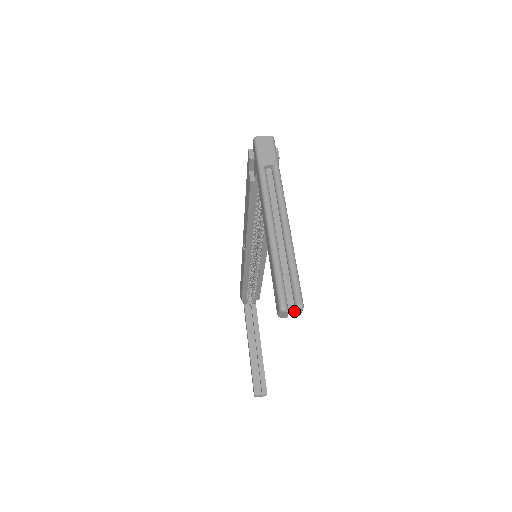
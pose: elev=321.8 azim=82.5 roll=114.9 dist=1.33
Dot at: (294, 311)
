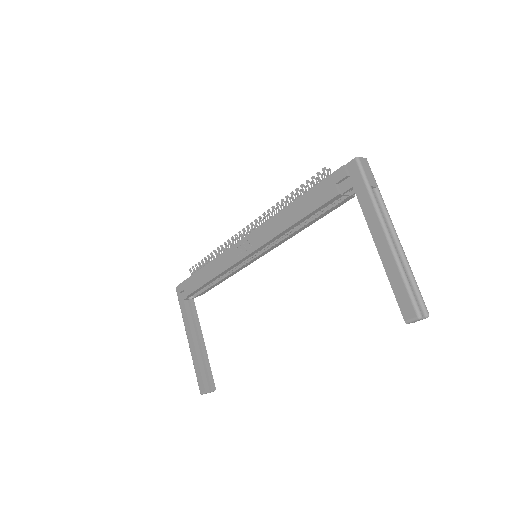
Dot at: occluded
